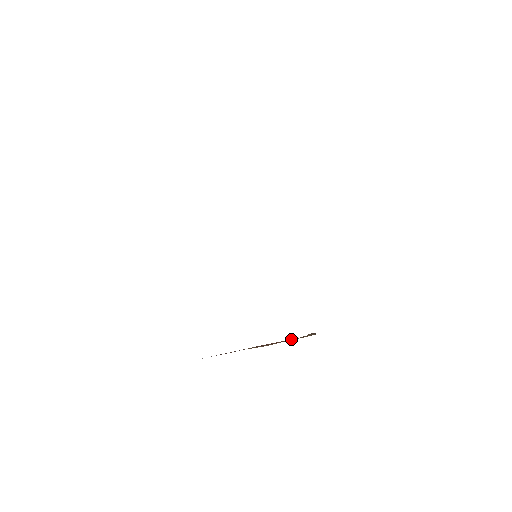
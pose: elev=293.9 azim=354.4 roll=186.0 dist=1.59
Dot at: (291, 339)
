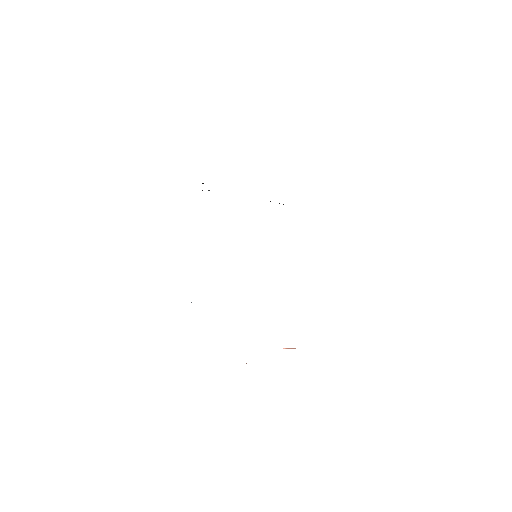
Dot at: occluded
